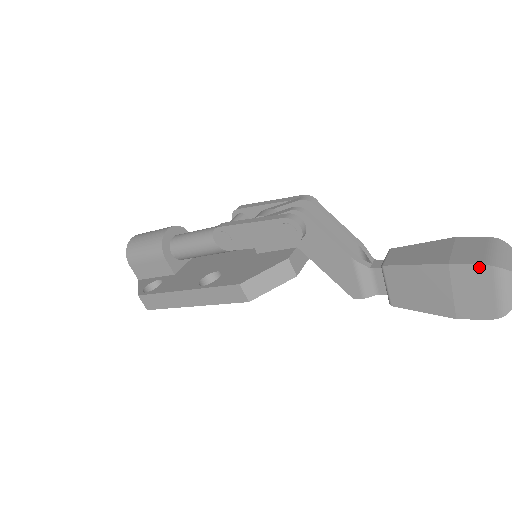
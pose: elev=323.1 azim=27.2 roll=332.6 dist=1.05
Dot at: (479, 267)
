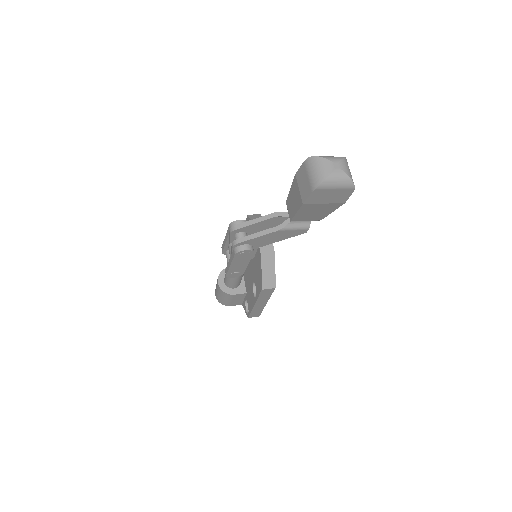
Dot at: (312, 194)
